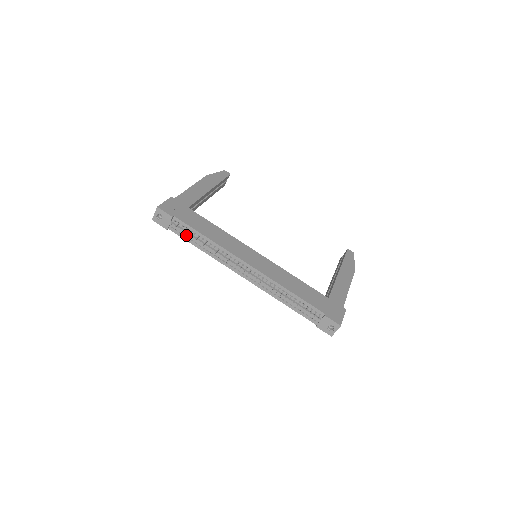
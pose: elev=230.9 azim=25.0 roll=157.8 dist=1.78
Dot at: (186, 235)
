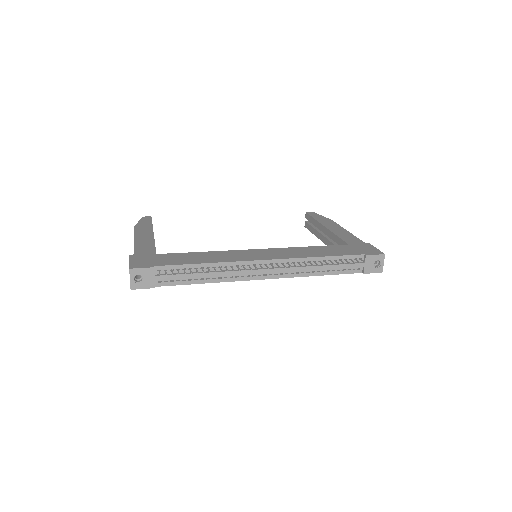
Dot at: (181, 277)
